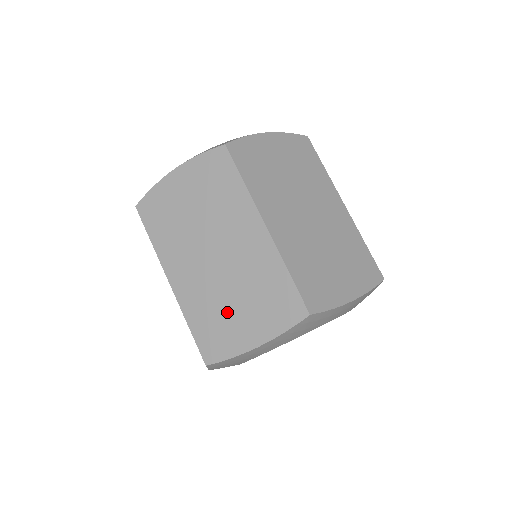
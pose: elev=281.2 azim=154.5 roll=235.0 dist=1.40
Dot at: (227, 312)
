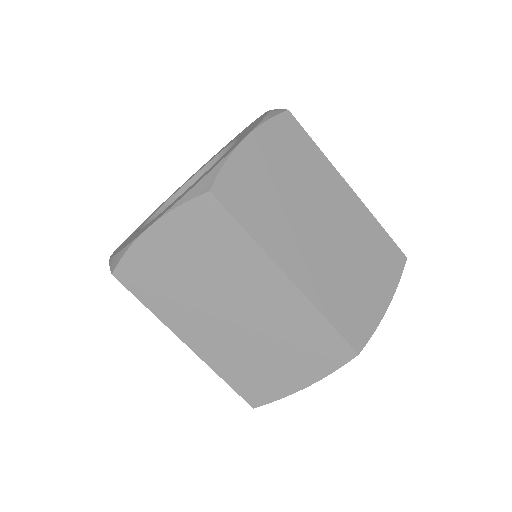
Dot at: (264, 363)
